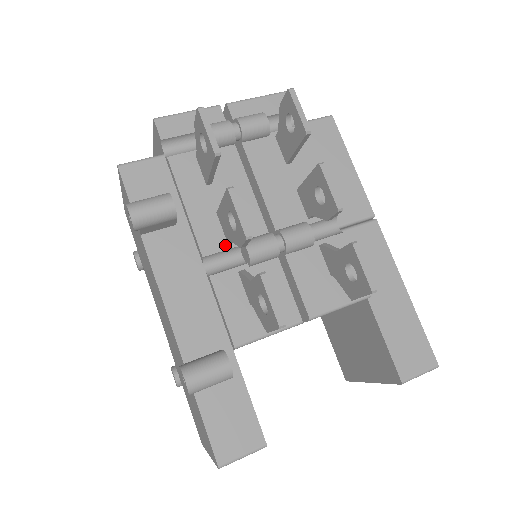
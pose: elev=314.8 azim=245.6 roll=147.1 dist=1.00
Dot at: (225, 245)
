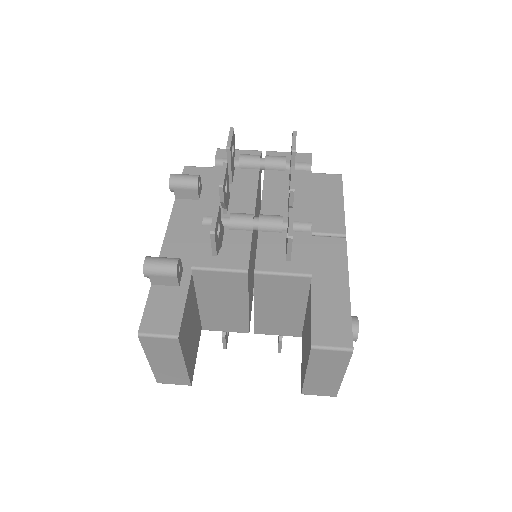
Dot at: (221, 214)
